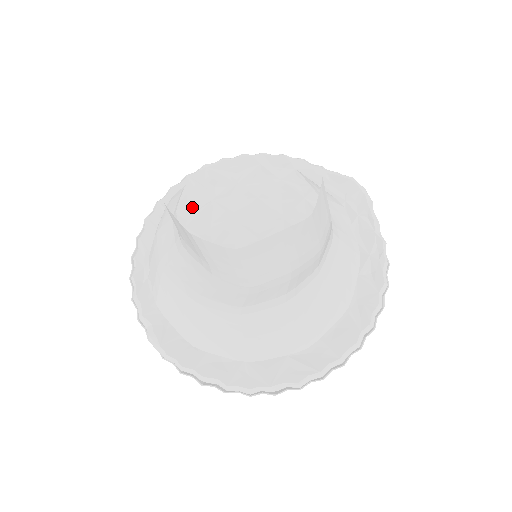
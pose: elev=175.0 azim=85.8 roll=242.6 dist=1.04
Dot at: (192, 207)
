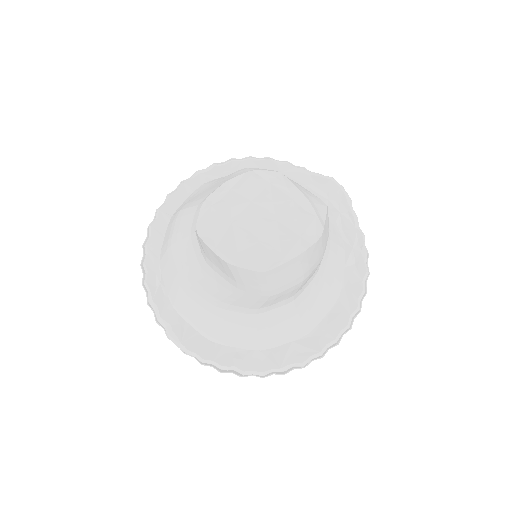
Dot at: occluded
